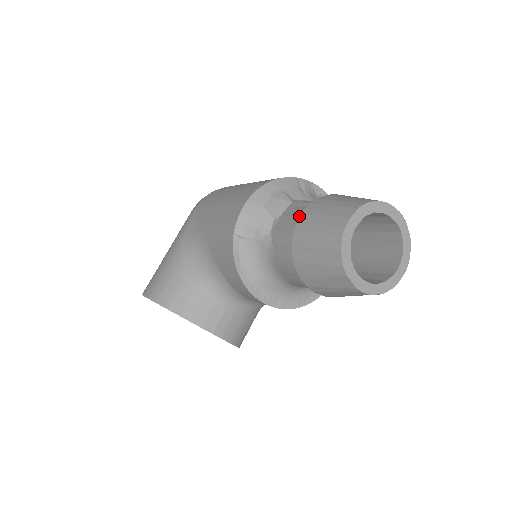
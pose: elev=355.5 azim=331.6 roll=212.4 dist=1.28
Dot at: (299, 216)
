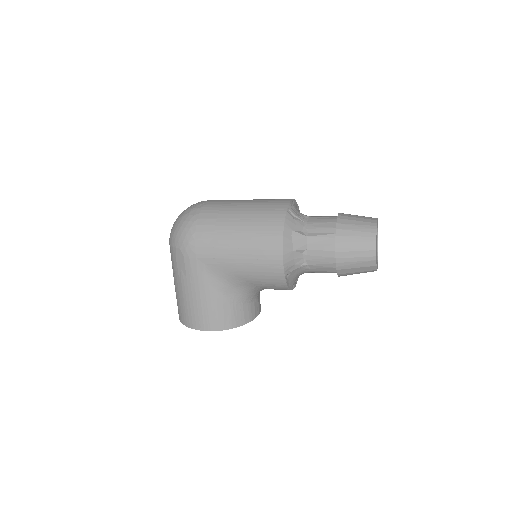
Dot at: (329, 251)
